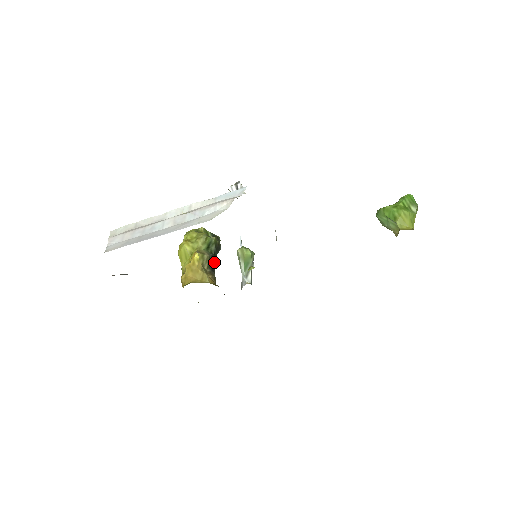
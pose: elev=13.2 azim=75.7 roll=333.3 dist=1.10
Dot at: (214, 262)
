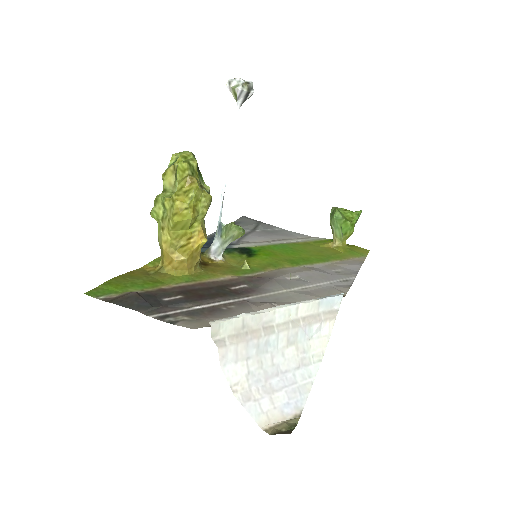
Dot at: occluded
